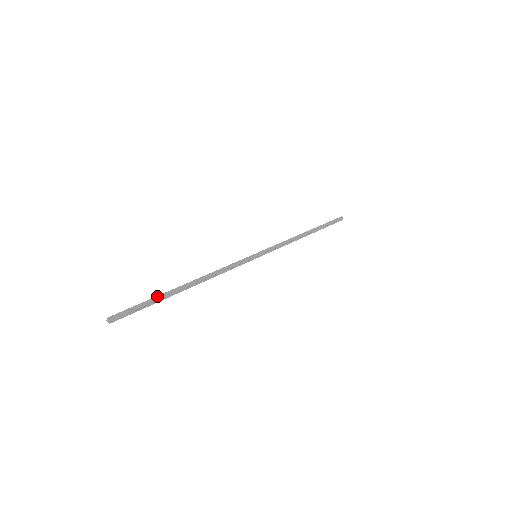
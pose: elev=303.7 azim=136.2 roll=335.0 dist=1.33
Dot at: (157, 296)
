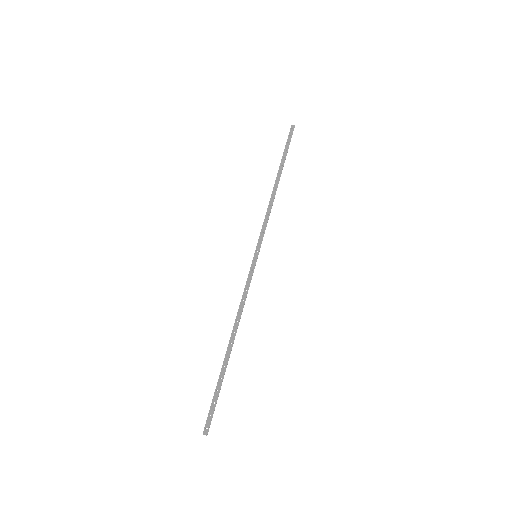
Dot at: (218, 379)
